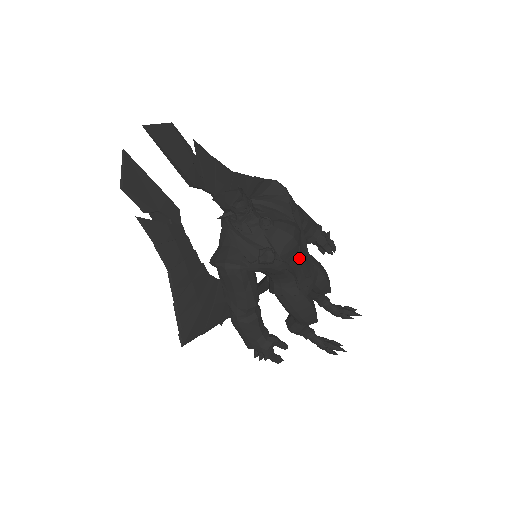
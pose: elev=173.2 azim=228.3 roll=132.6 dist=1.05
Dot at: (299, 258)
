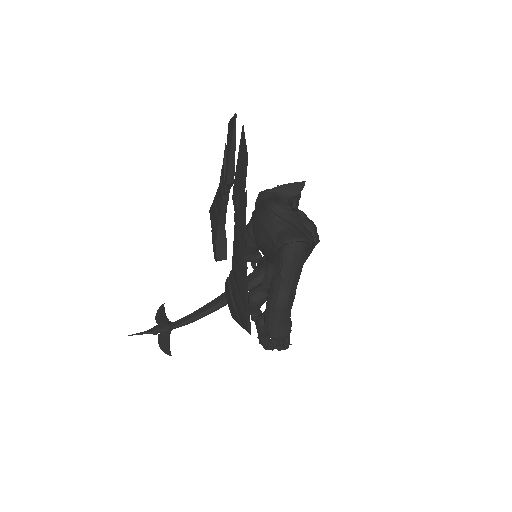
Dot at: occluded
